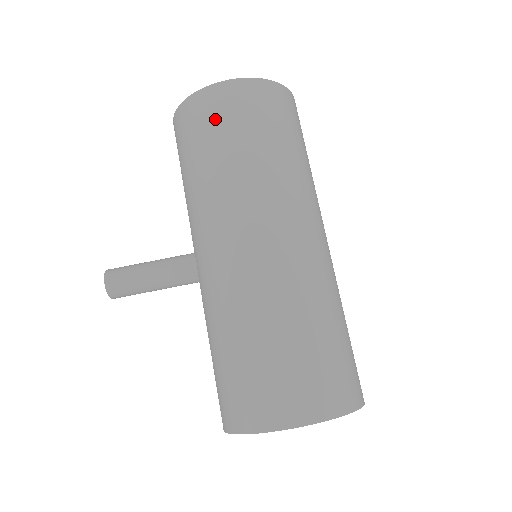
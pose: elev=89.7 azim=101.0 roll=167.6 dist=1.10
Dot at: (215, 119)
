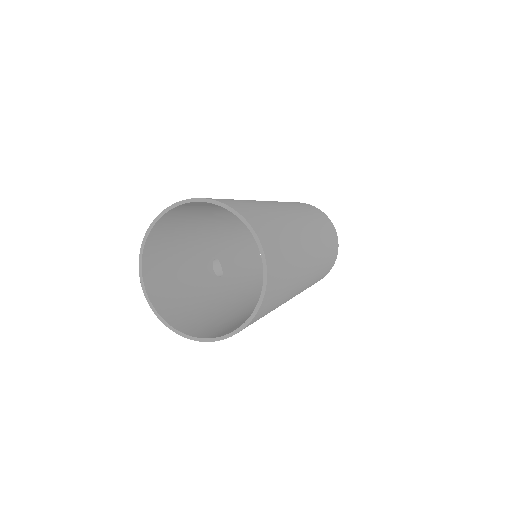
Dot at: occluded
